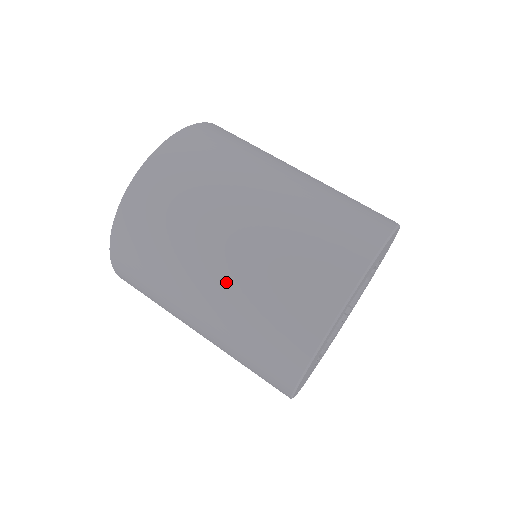
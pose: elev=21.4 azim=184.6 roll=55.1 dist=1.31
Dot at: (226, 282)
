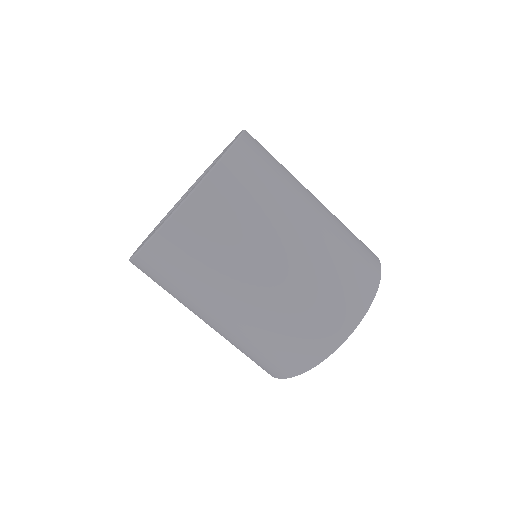
Dot at: (299, 264)
